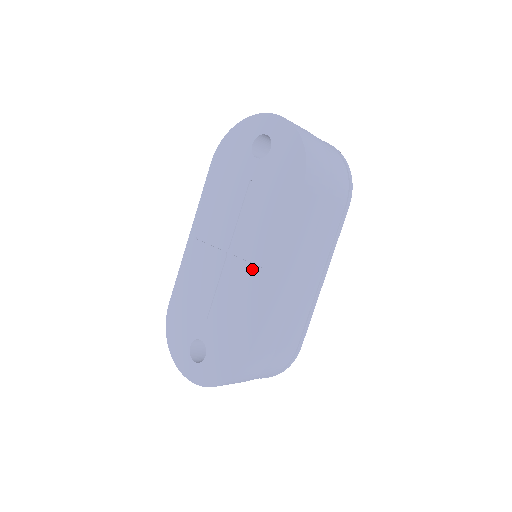
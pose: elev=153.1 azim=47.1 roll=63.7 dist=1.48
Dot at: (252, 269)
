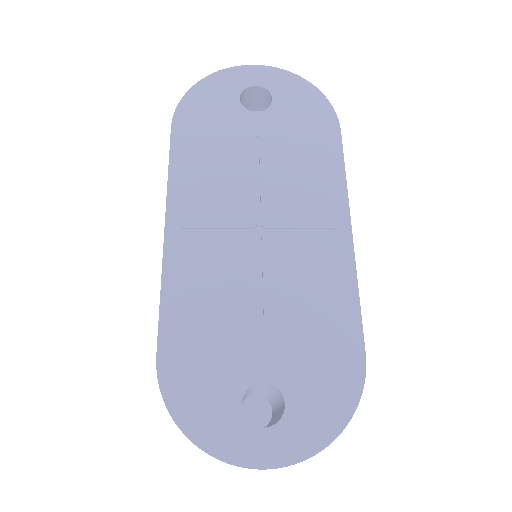
Dot at: (313, 239)
